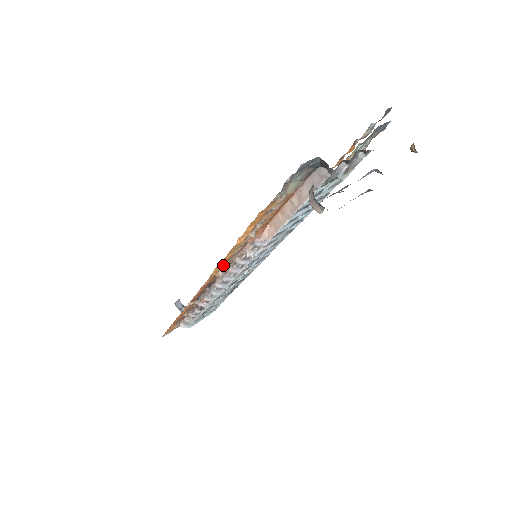
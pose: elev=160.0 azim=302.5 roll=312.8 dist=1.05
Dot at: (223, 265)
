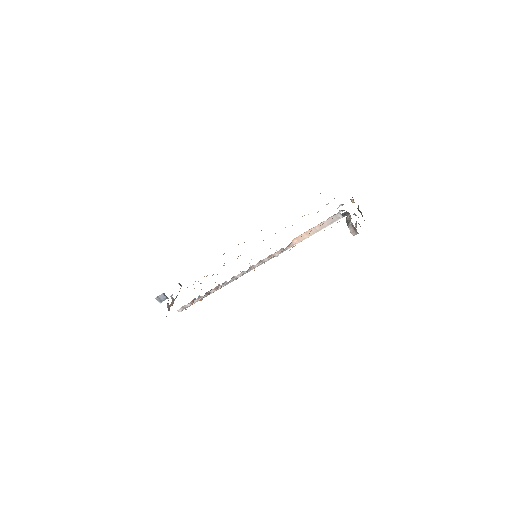
Dot at: (264, 263)
